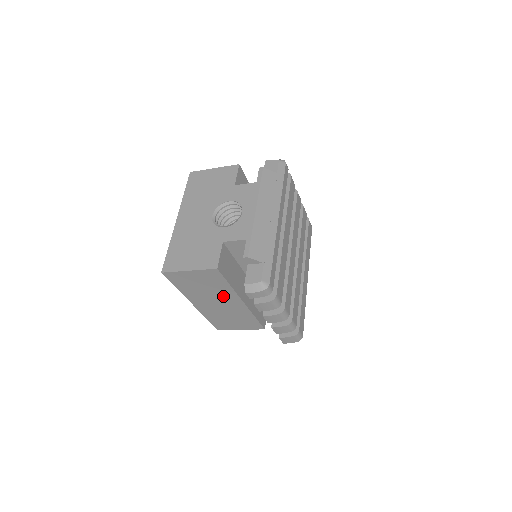
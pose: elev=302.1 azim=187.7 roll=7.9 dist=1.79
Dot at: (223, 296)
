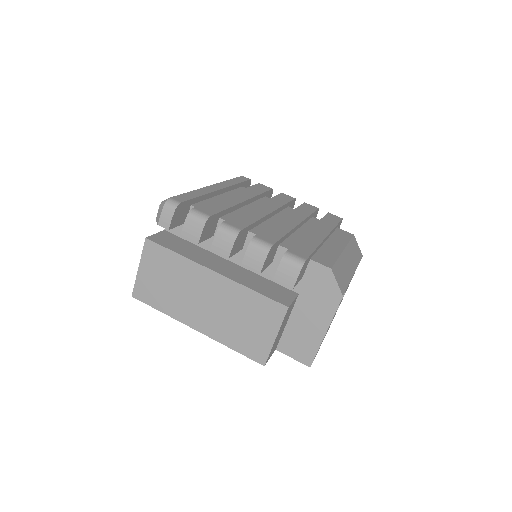
Dot at: (193, 281)
